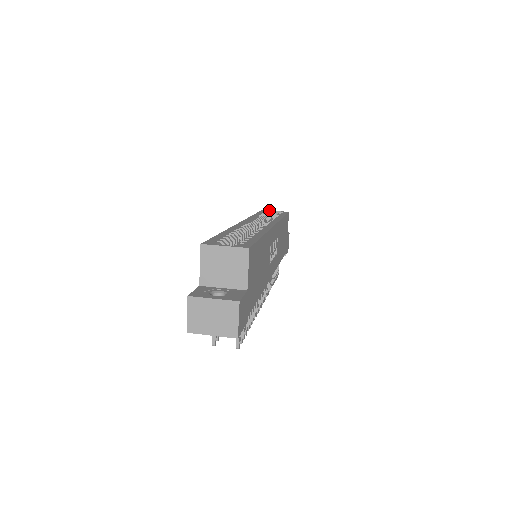
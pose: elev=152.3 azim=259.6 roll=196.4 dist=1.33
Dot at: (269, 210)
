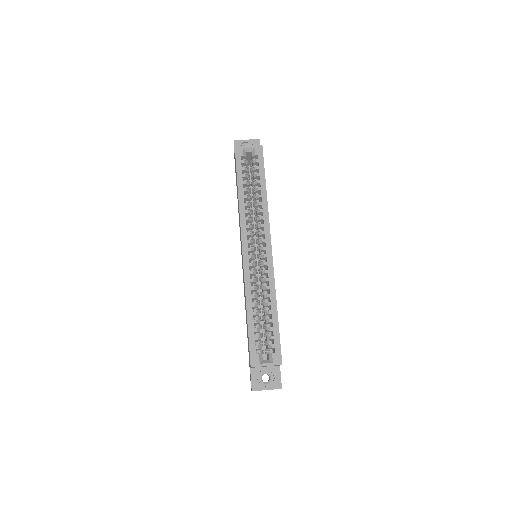
Dot at: (242, 146)
